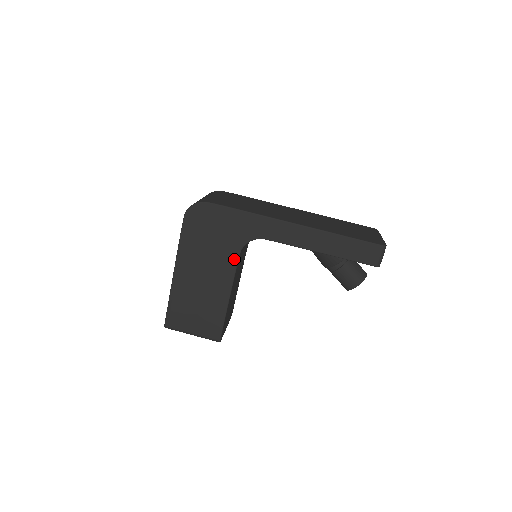
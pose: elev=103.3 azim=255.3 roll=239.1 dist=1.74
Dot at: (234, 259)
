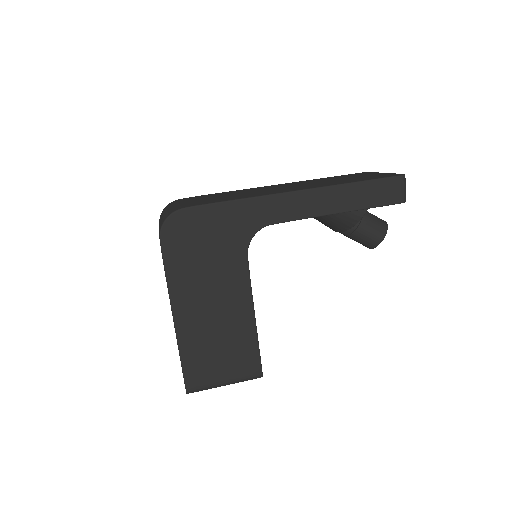
Dot at: (243, 266)
